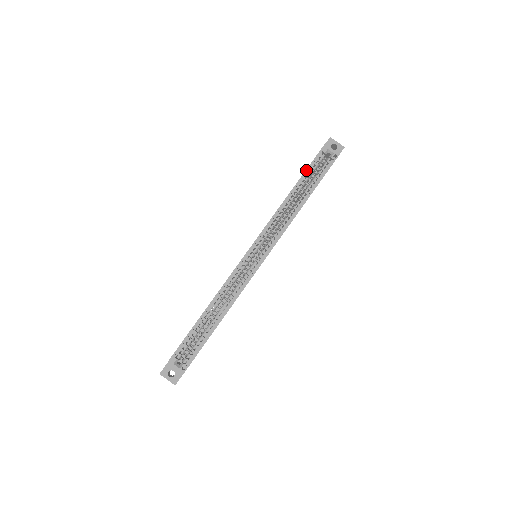
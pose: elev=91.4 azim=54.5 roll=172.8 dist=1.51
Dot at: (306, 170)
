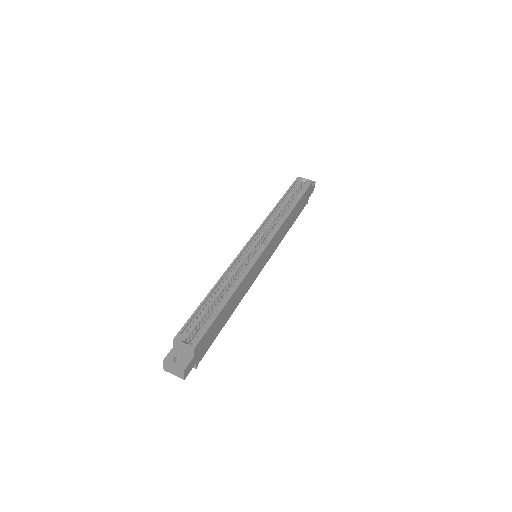
Dot at: (287, 191)
